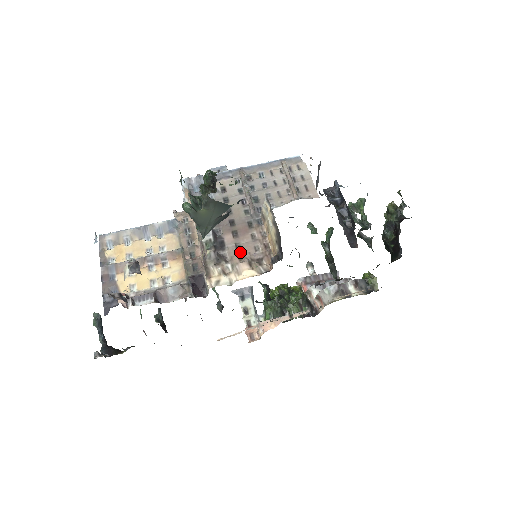
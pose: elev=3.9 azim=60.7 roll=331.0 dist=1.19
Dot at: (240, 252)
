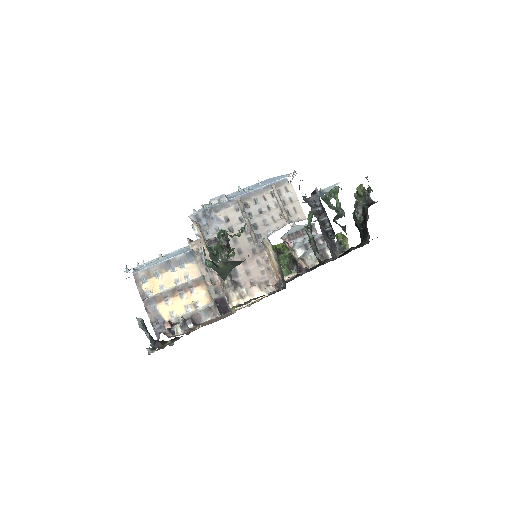
Dot at: (250, 277)
